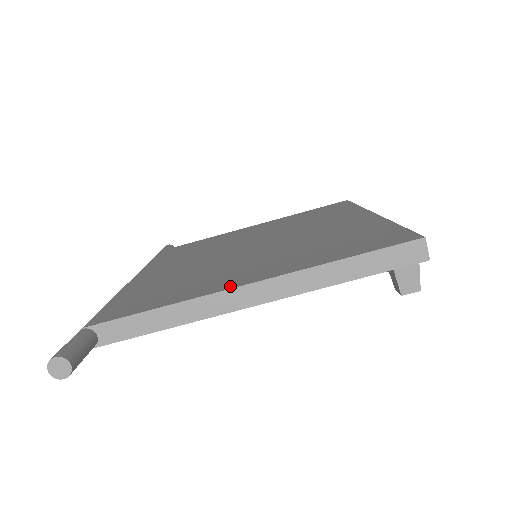
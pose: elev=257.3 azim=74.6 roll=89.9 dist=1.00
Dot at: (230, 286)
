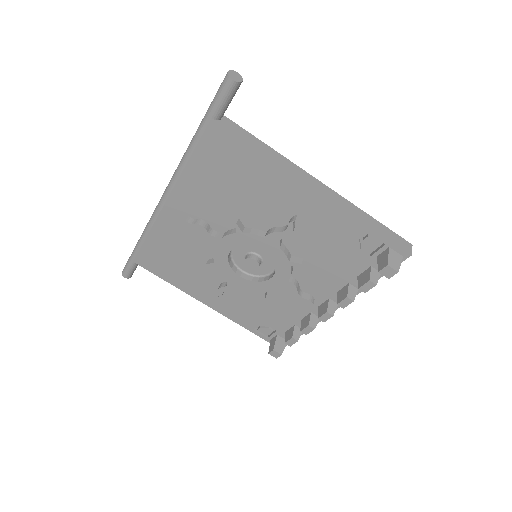
Dot at: occluded
